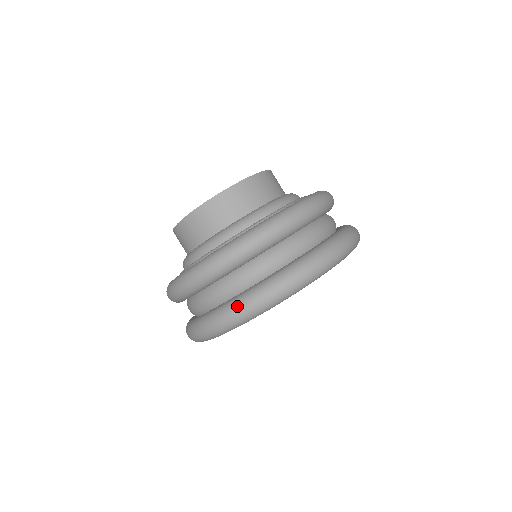
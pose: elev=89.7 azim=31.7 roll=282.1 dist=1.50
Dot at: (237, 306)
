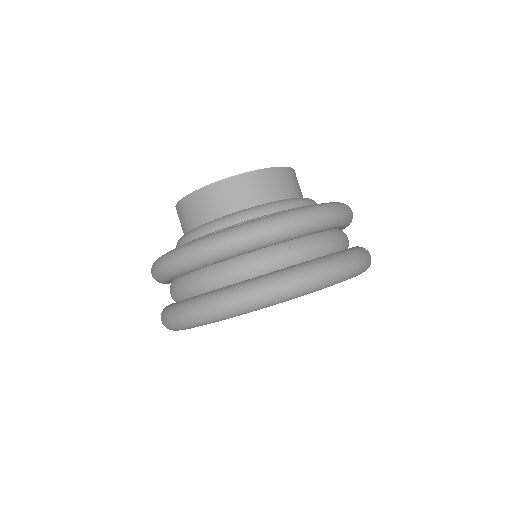
Dot at: (240, 292)
